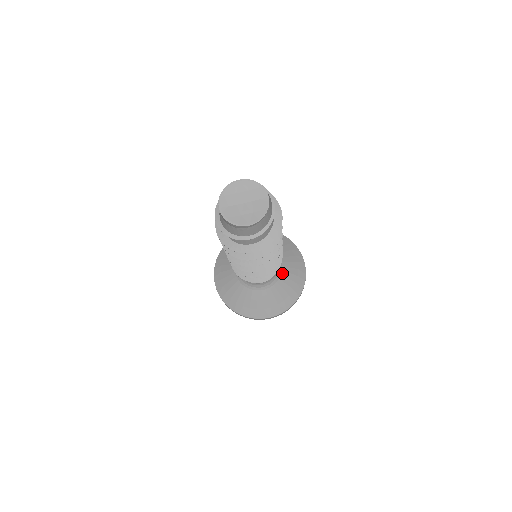
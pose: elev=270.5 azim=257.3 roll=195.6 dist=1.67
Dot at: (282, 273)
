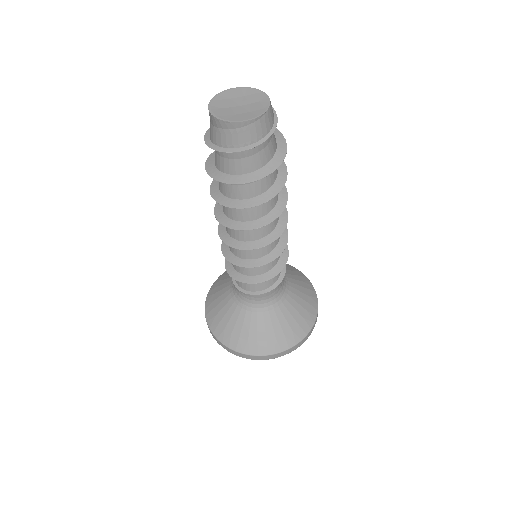
Dot at: (289, 293)
